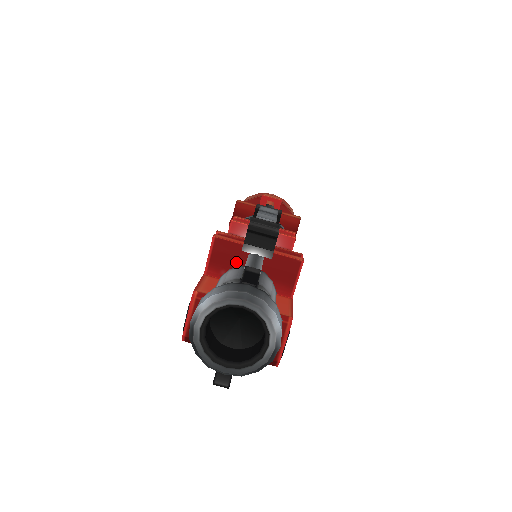
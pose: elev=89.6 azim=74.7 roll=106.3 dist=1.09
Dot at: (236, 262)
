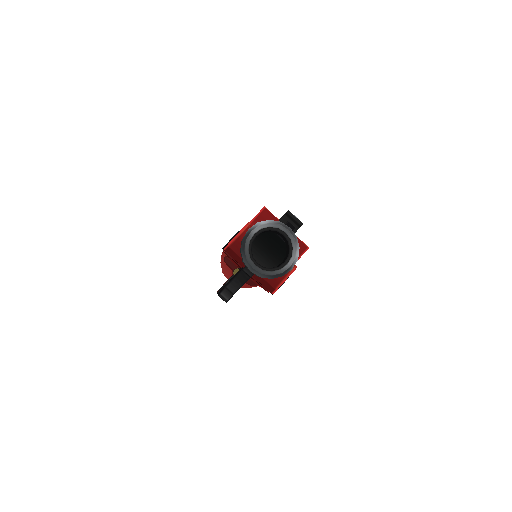
Dot at: occluded
